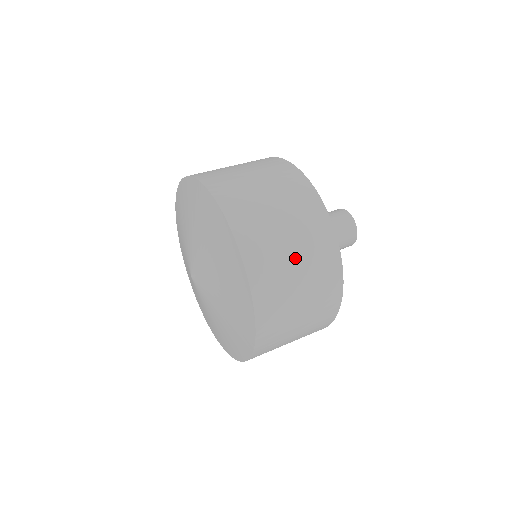
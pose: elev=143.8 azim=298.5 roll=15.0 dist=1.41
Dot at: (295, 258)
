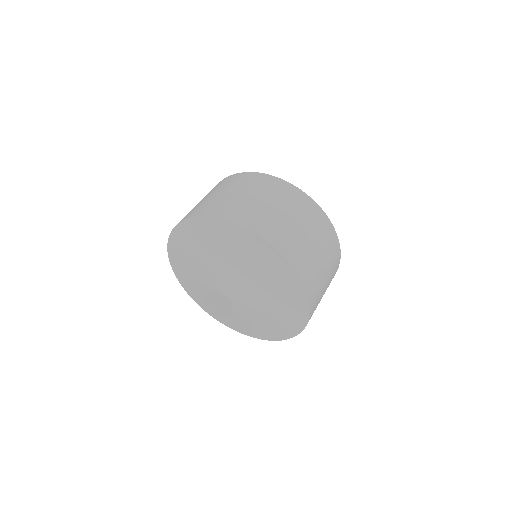
Dot at: (321, 257)
